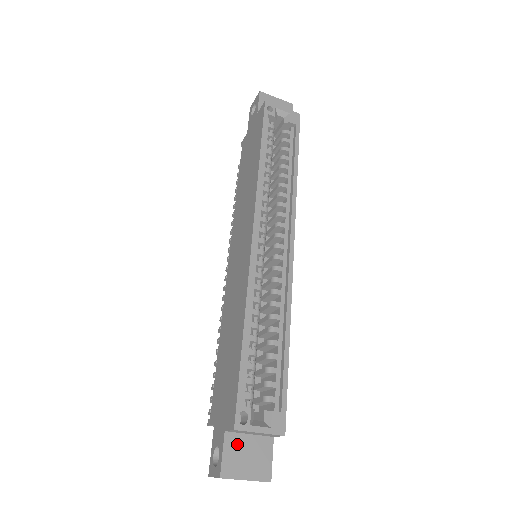
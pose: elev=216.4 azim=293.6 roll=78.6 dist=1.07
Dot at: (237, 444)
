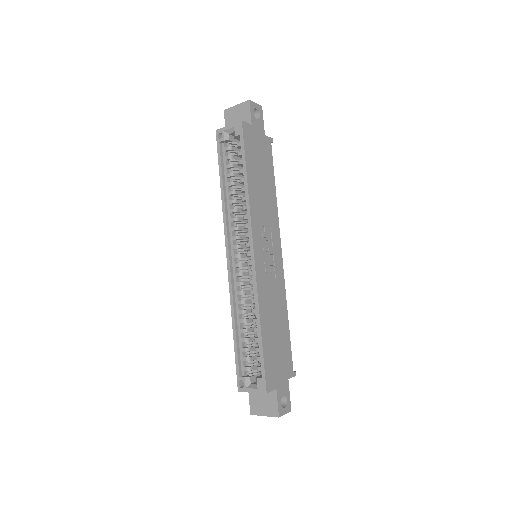
Dot at: (256, 395)
